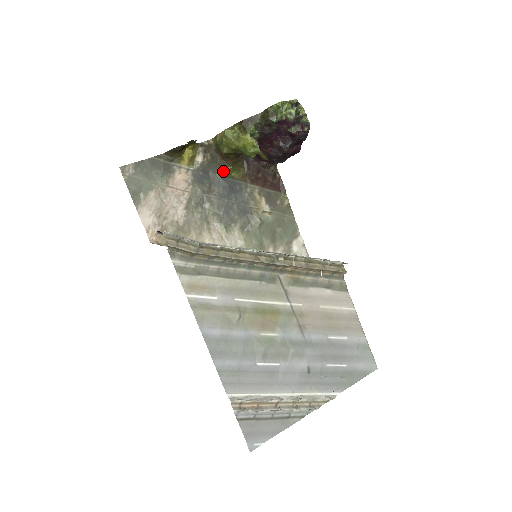
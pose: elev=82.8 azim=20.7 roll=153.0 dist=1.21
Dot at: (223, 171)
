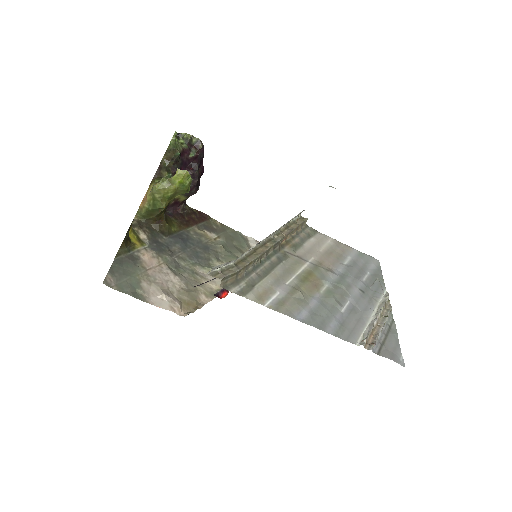
Dot at: (165, 232)
